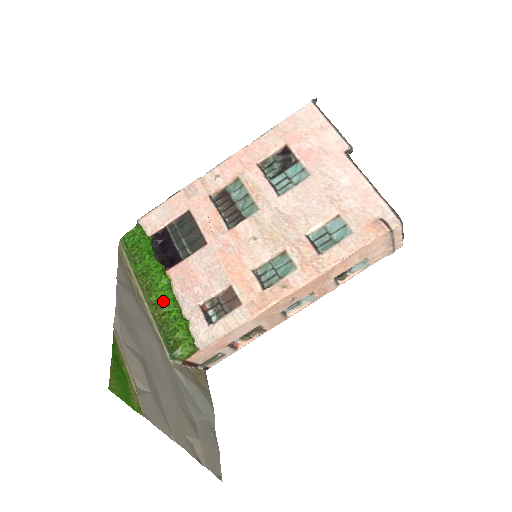
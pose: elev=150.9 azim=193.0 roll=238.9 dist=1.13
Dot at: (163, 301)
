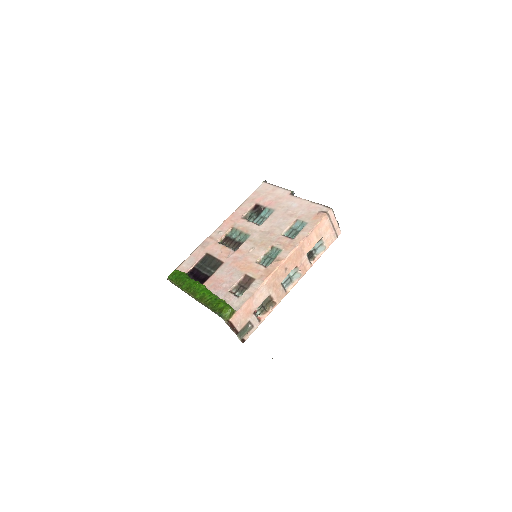
Dot at: (205, 295)
